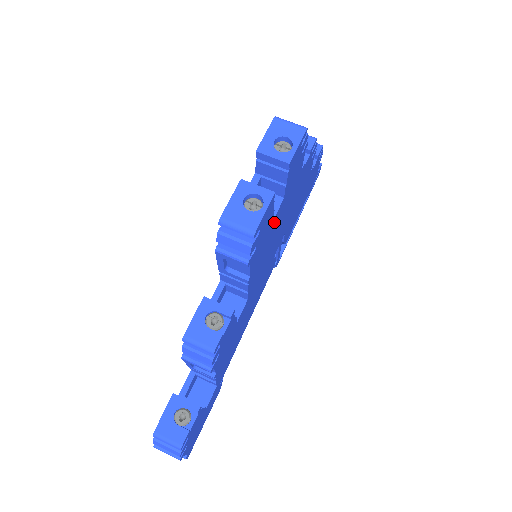
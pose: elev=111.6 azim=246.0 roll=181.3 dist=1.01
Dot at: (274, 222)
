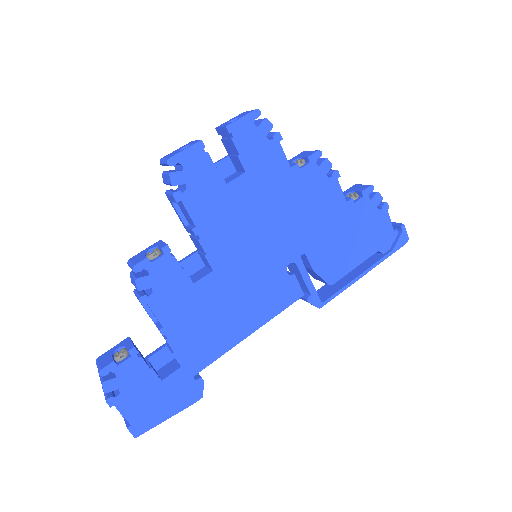
Dot at: (234, 192)
